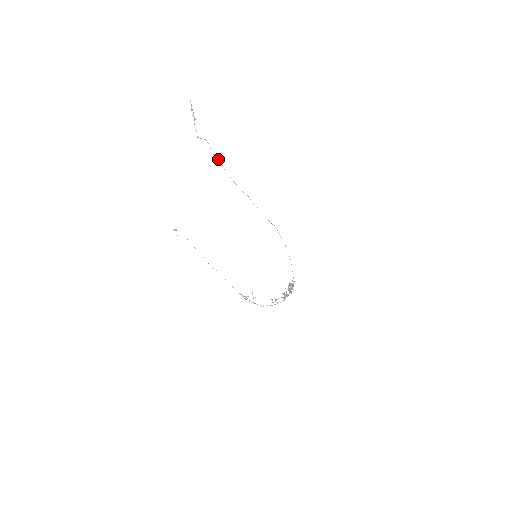
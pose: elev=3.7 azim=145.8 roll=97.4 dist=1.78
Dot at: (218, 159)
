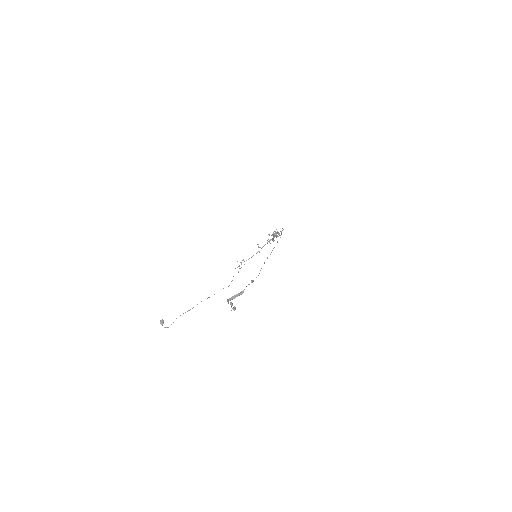
Dot at: (253, 281)
